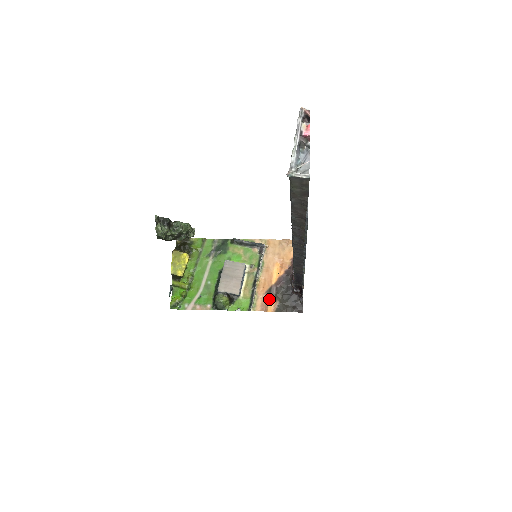
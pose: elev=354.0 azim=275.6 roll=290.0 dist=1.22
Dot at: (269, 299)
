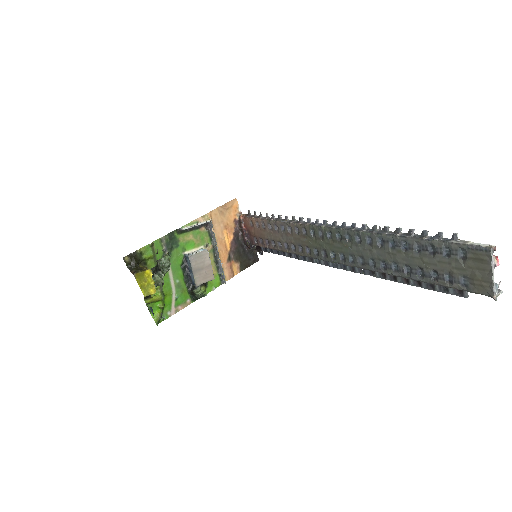
Dot at: (232, 265)
